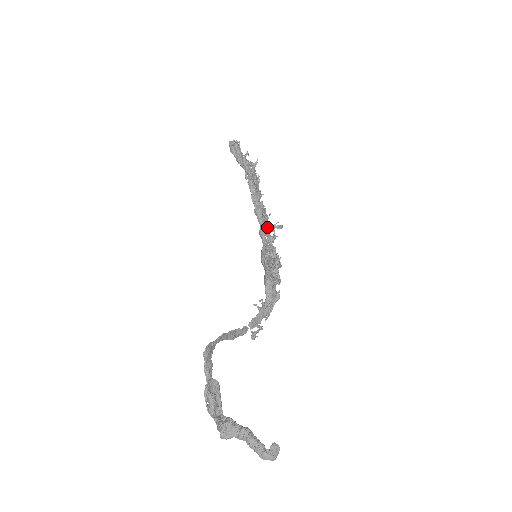
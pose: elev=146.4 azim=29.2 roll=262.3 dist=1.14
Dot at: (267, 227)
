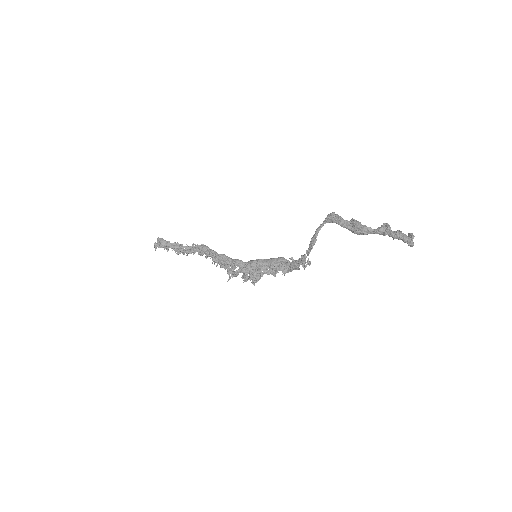
Dot at: (232, 266)
